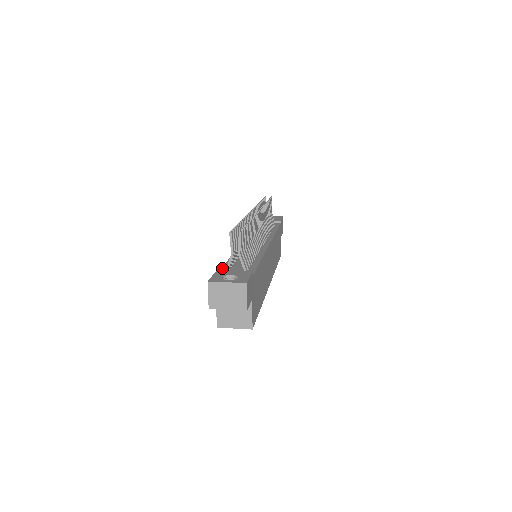
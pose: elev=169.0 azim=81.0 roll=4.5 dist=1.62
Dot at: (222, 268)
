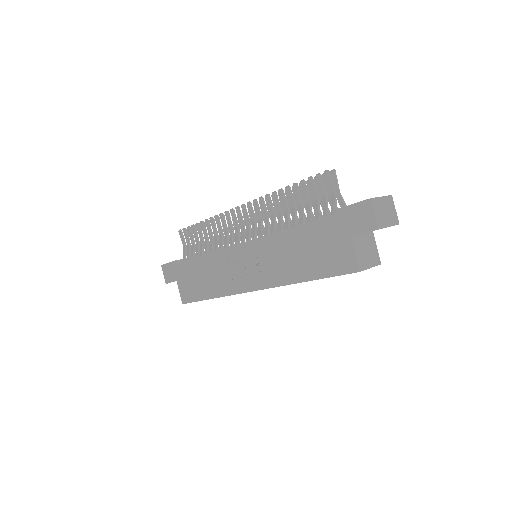
Dot at: (321, 218)
